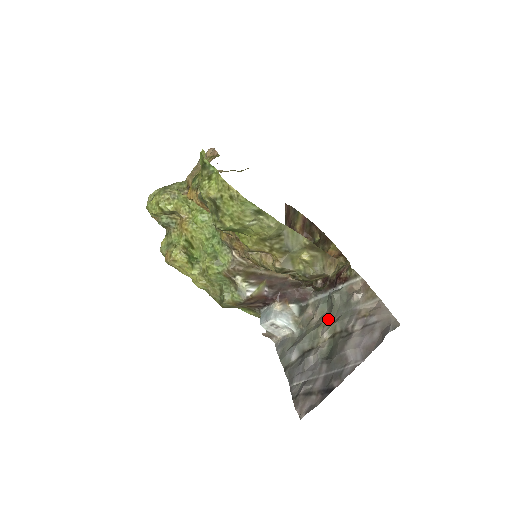
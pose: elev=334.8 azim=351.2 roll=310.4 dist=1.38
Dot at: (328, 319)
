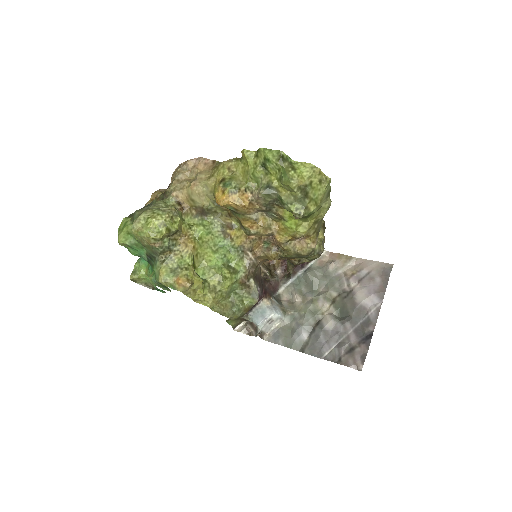
Dot at: (315, 294)
